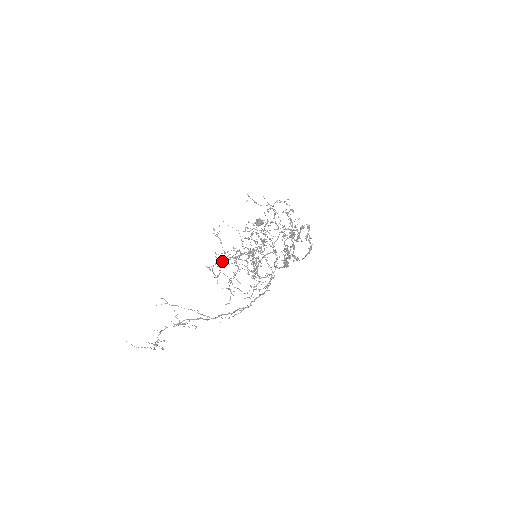
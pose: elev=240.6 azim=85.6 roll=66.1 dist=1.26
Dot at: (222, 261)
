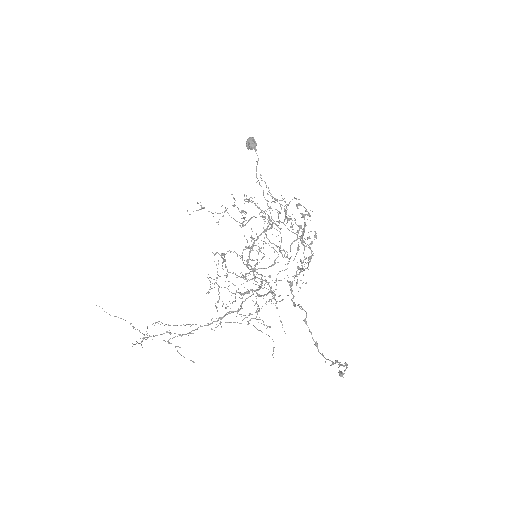
Dot at: (204, 207)
